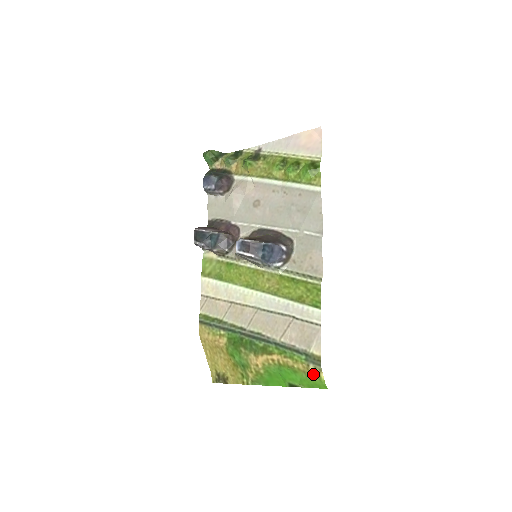
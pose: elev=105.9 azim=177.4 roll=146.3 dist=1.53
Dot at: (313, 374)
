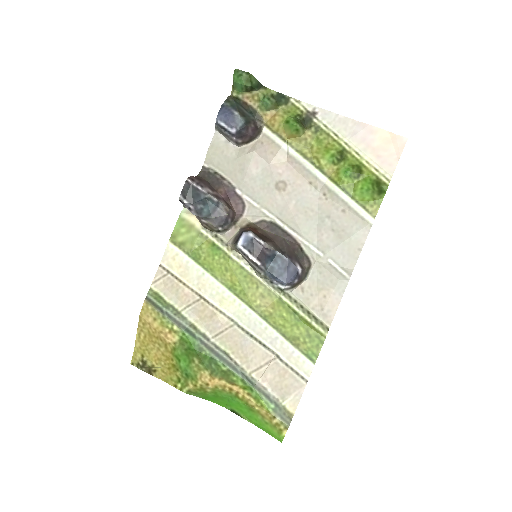
Dot at: (274, 425)
